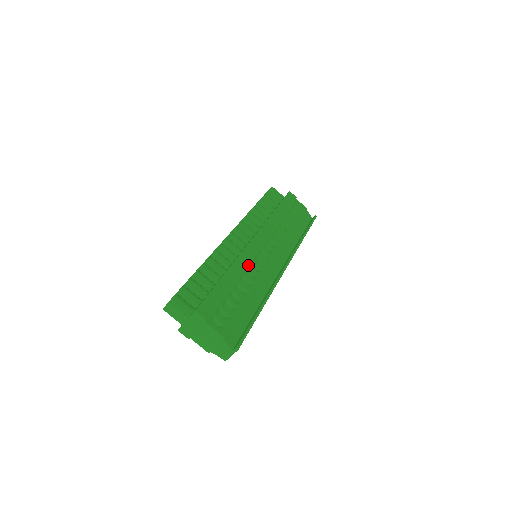
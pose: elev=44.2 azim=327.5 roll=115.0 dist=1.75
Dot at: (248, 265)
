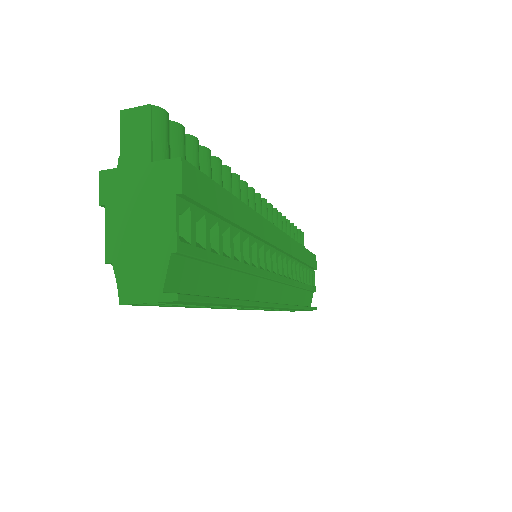
Dot at: (259, 240)
